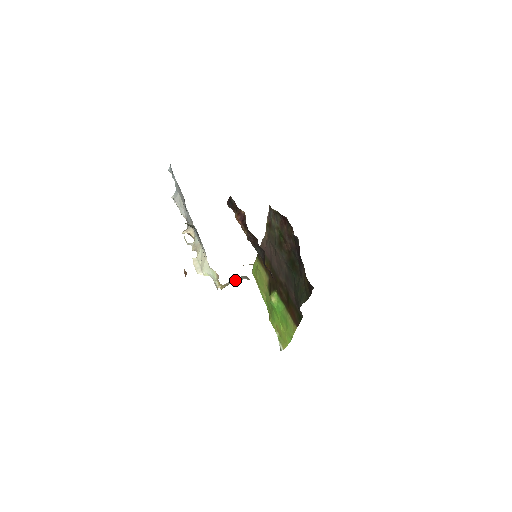
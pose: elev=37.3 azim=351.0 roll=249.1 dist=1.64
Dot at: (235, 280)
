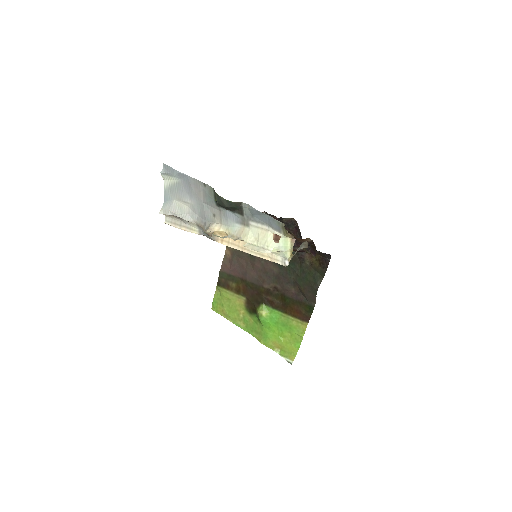
Dot at: (297, 250)
